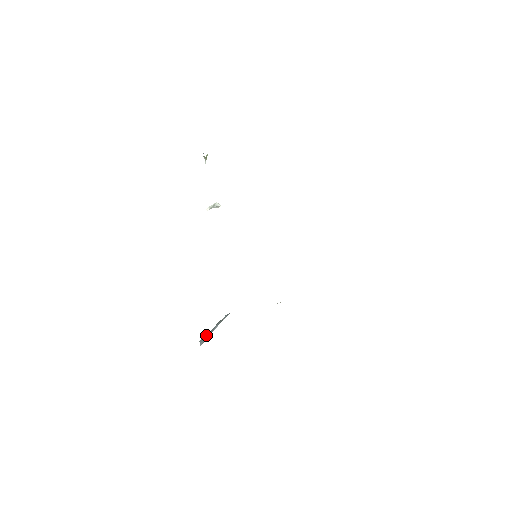
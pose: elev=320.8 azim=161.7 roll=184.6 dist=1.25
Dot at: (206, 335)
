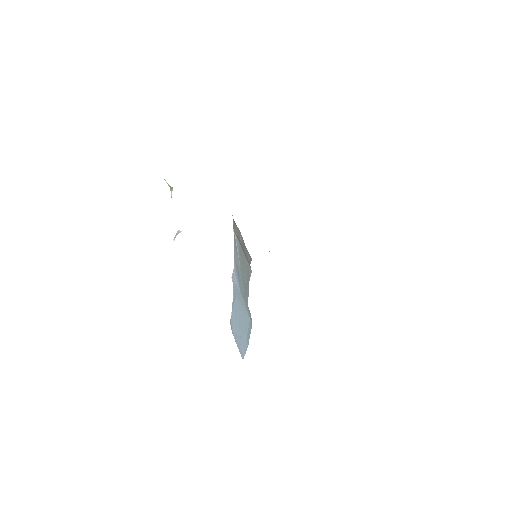
Dot at: occluded
